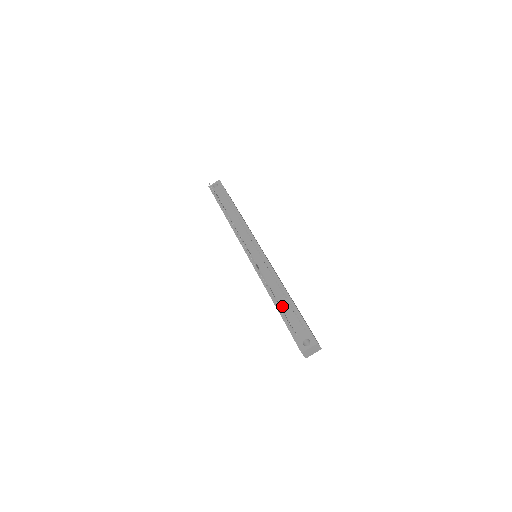
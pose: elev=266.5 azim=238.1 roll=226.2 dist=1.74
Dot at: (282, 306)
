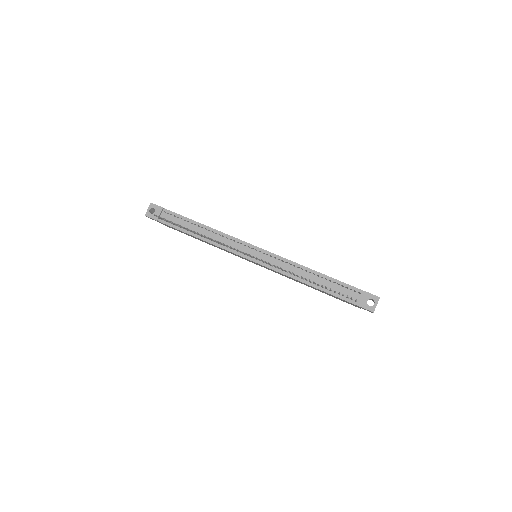
Dot at: occluded
